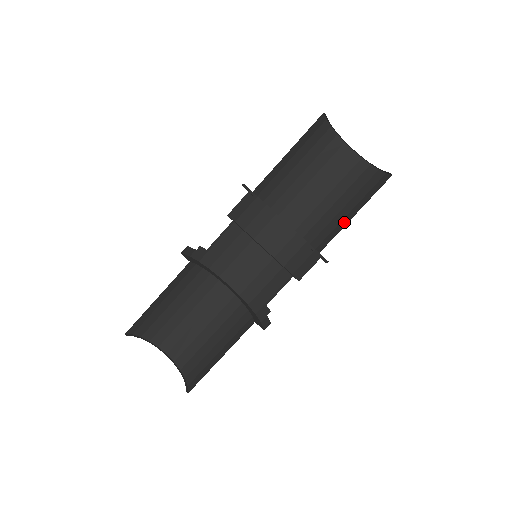
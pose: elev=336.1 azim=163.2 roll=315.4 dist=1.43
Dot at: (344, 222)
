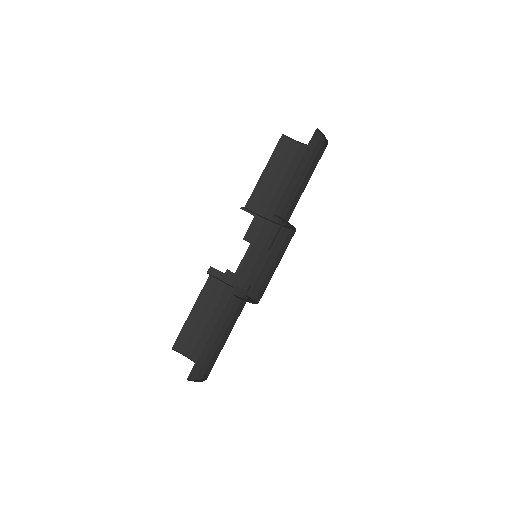
Dot at: (293, 184)
